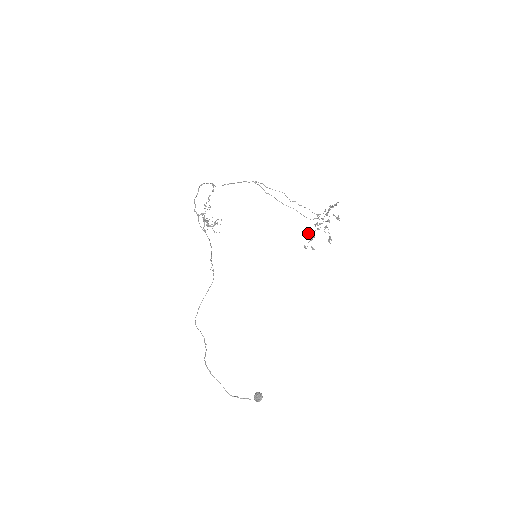
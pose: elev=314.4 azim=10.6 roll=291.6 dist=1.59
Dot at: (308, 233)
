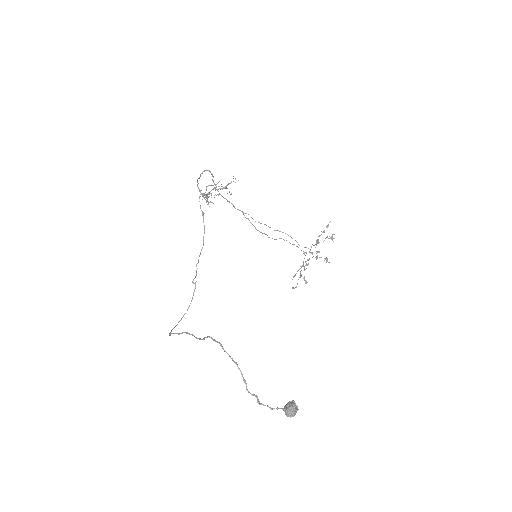
Dot at: (295, 274)
